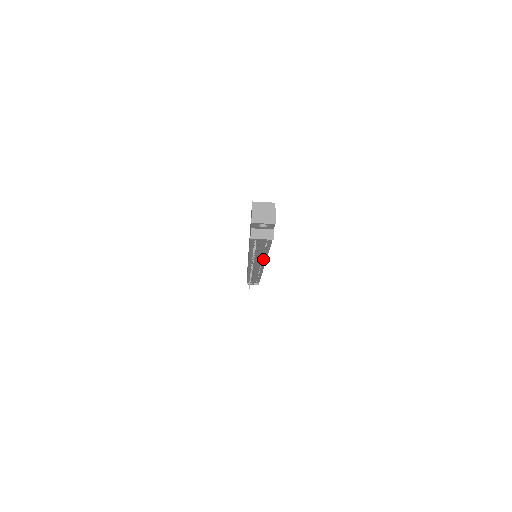
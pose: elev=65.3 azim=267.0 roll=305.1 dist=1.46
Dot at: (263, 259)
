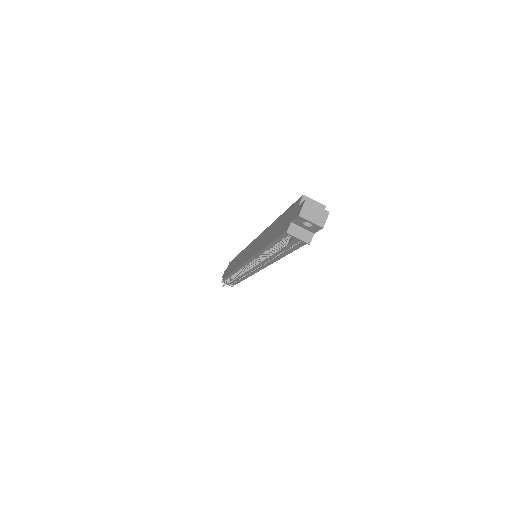
Dot at: (269, 262)
